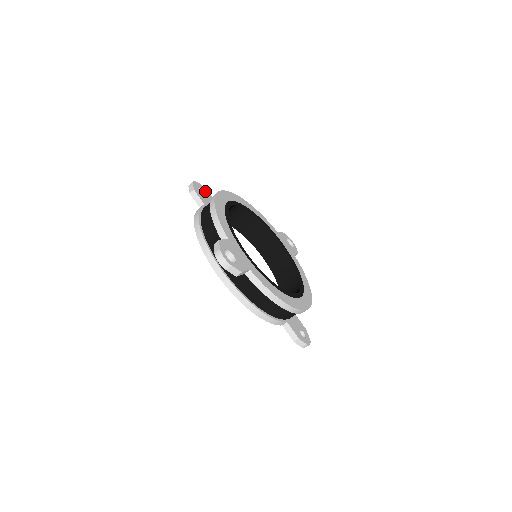
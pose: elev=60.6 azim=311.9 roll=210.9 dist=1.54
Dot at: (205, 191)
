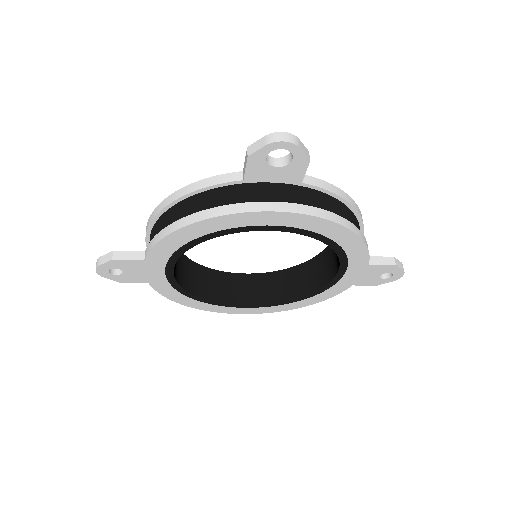
Dot at: (119, 269)
